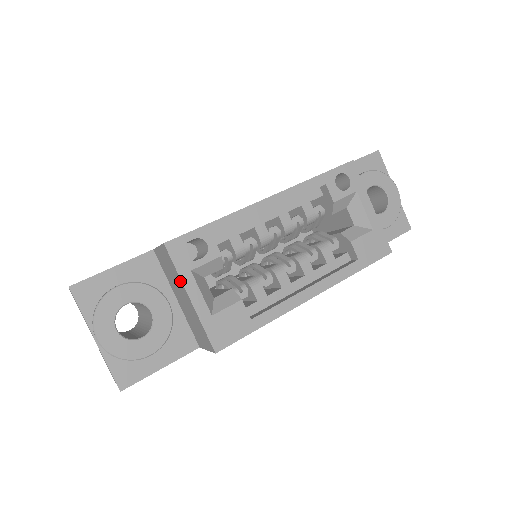
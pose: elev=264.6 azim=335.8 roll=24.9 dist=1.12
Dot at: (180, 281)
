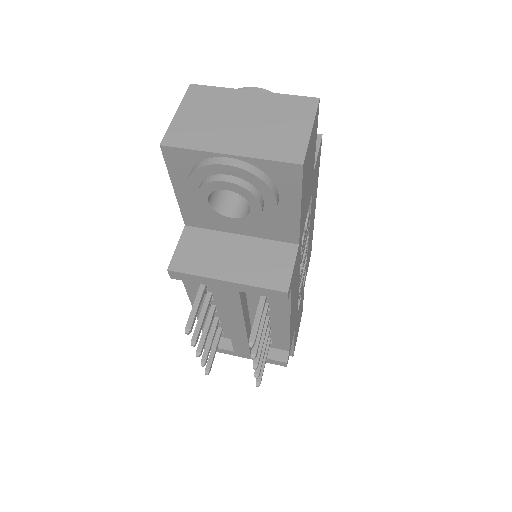
Dot at: occluded
